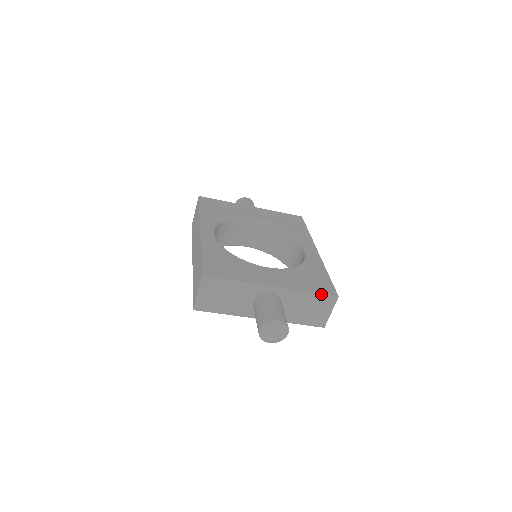
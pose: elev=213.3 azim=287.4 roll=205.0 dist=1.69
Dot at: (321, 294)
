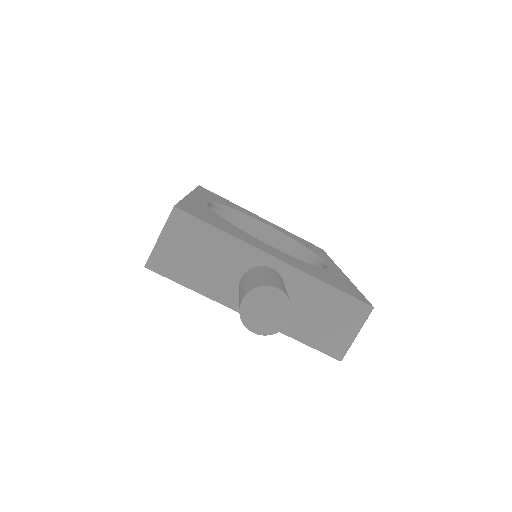
Dot at: (348, 295)
